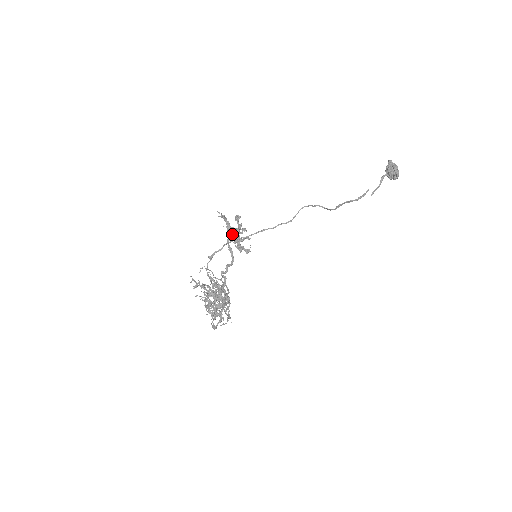
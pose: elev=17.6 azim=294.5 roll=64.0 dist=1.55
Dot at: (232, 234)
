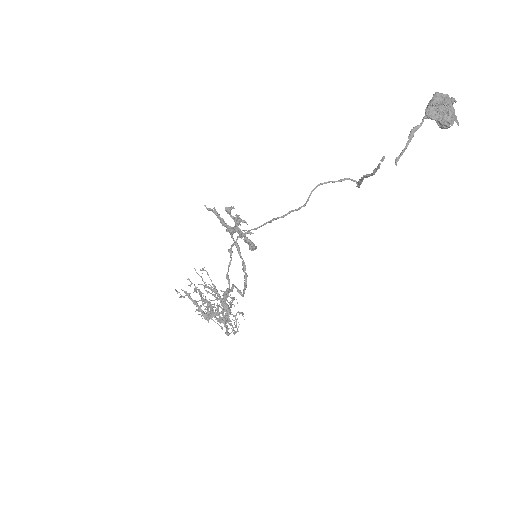
Dot at: (228, 229)
